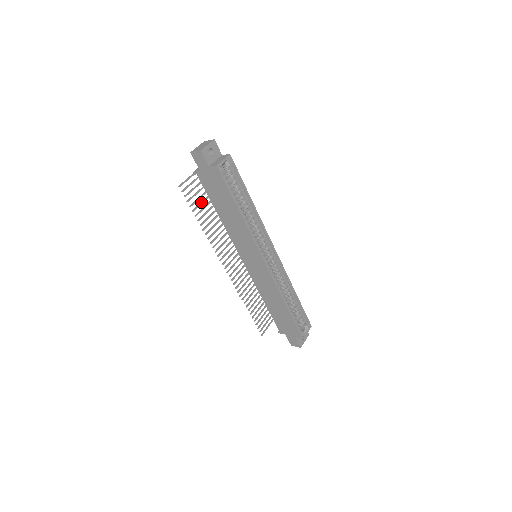
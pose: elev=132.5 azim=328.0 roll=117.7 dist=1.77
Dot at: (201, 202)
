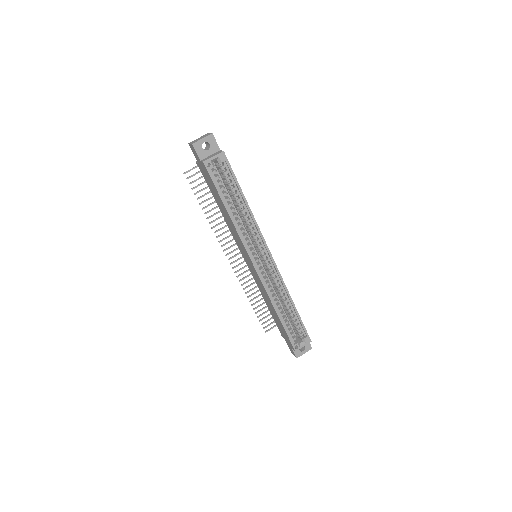
Dot at: (209, 191)
